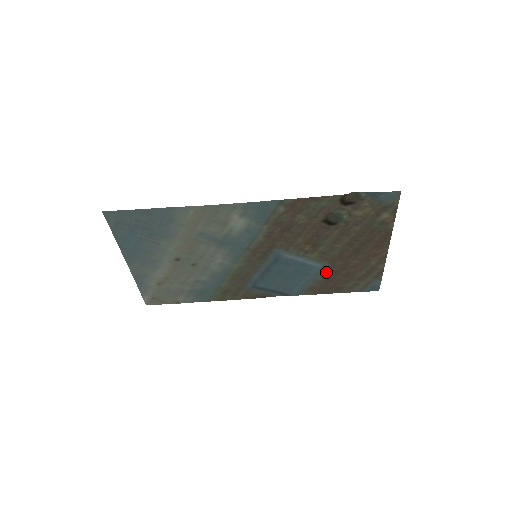
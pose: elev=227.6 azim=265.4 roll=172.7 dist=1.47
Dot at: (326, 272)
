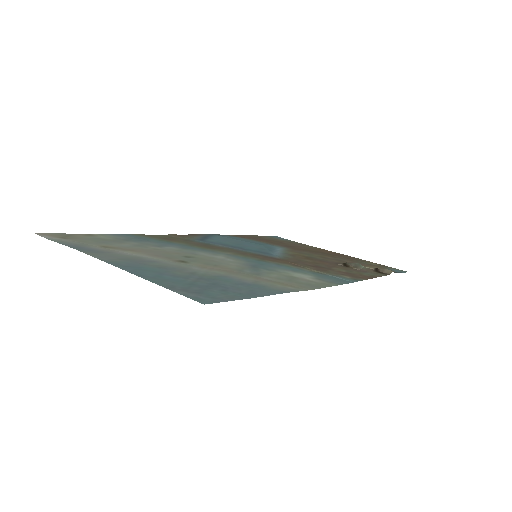
Dot at: (274, 244)
